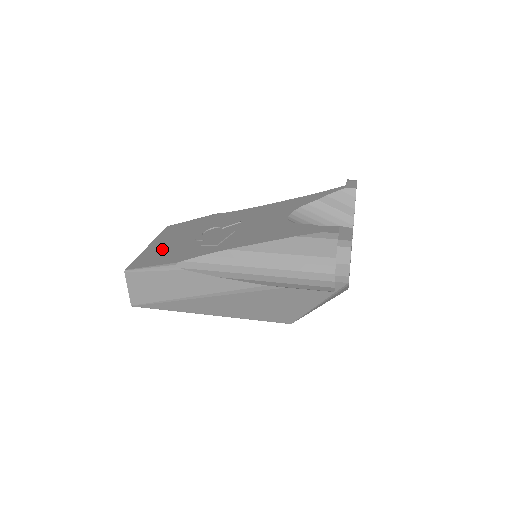
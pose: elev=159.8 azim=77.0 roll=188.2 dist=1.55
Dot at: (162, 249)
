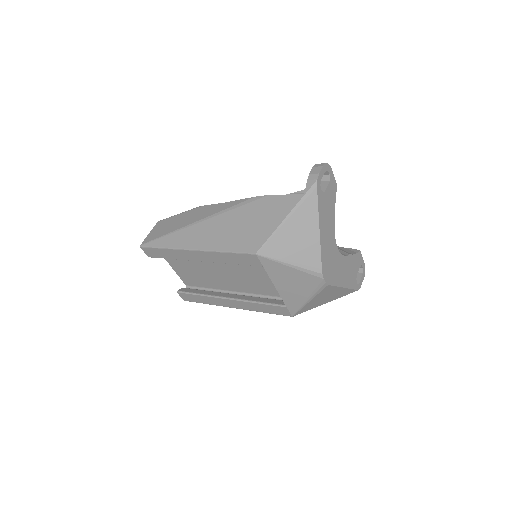
Dot at: occluded
